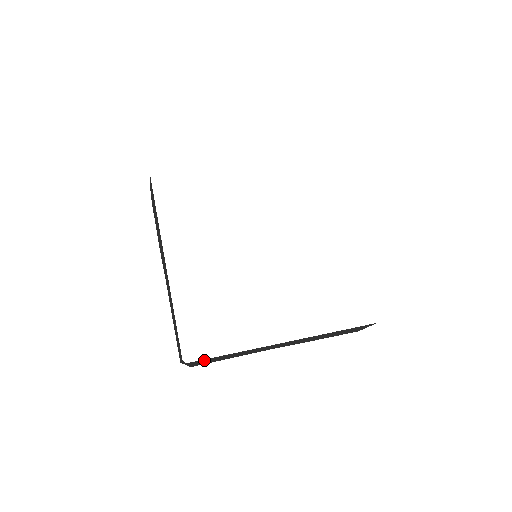
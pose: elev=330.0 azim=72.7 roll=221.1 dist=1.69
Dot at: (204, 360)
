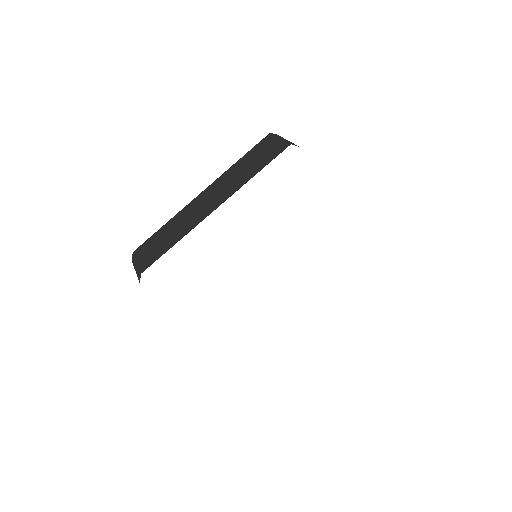
Dot at: occluded
